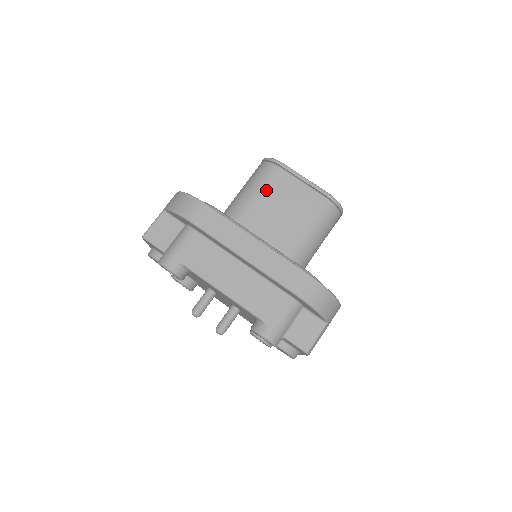
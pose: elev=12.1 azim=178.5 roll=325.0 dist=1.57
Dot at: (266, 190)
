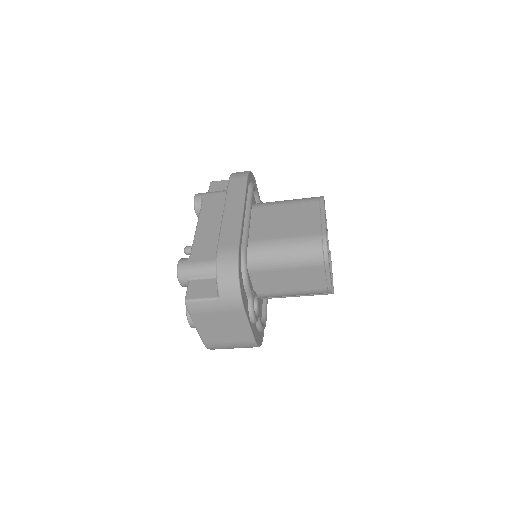
Dot at: (294, 205)
